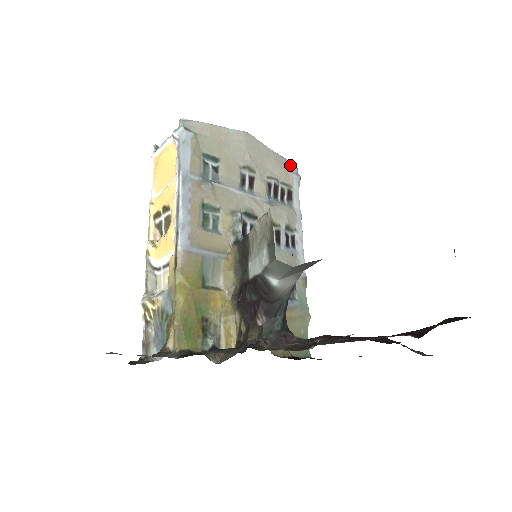
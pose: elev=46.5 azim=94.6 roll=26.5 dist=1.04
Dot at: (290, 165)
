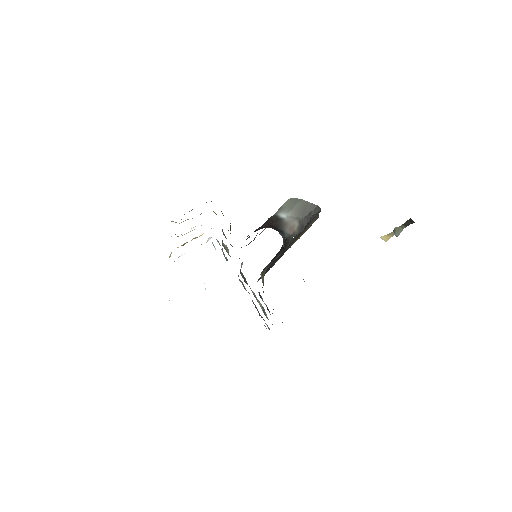
Dot at: occluded
